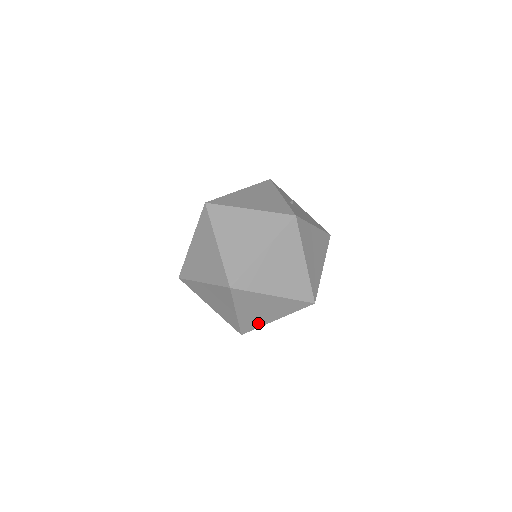
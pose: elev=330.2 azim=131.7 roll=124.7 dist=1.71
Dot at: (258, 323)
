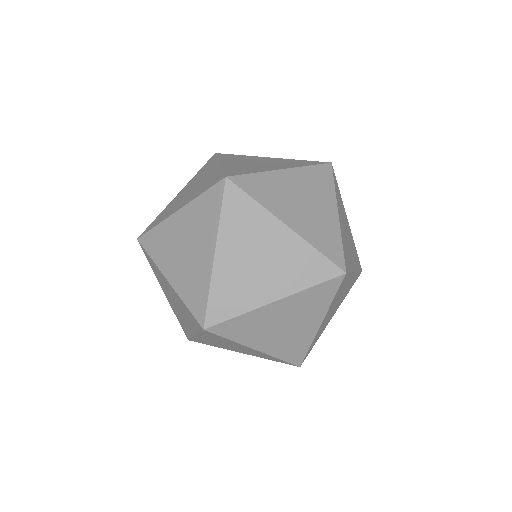
Dot at: occluded
